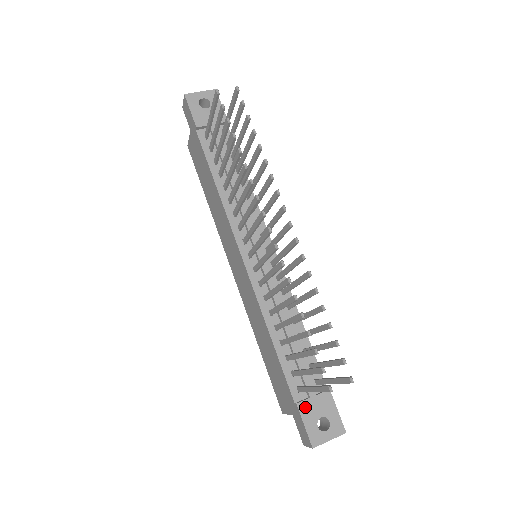
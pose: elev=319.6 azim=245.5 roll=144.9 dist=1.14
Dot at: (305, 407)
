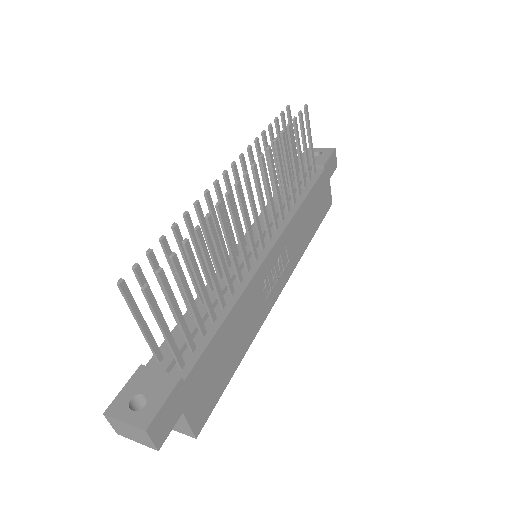
Dot at: (143, 373)
